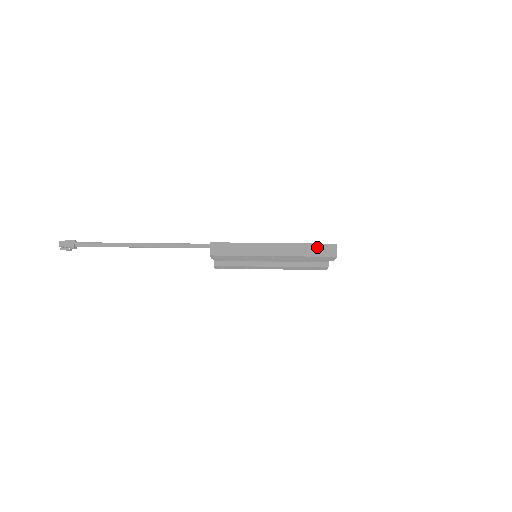
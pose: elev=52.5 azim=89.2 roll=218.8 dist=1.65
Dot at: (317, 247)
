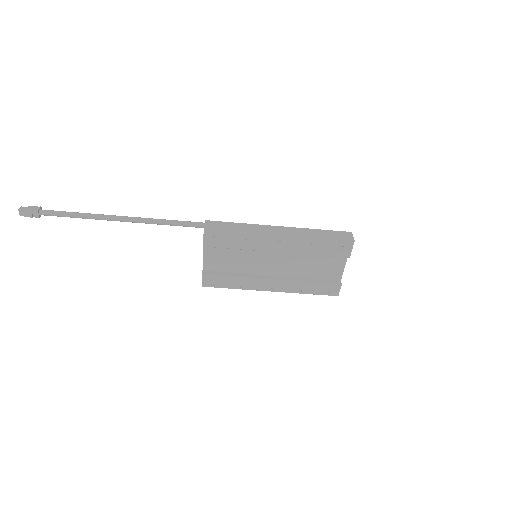
Dot at: (330, 233)
